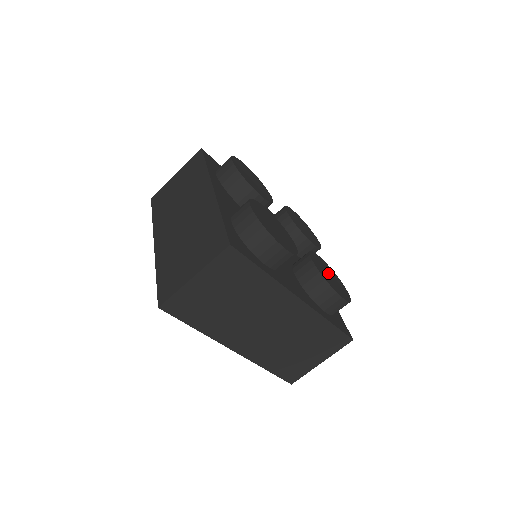
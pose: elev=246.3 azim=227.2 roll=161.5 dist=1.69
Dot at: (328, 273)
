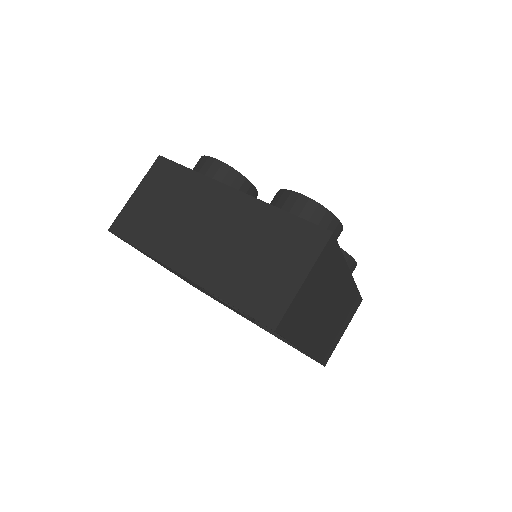
Dot at: occluded
